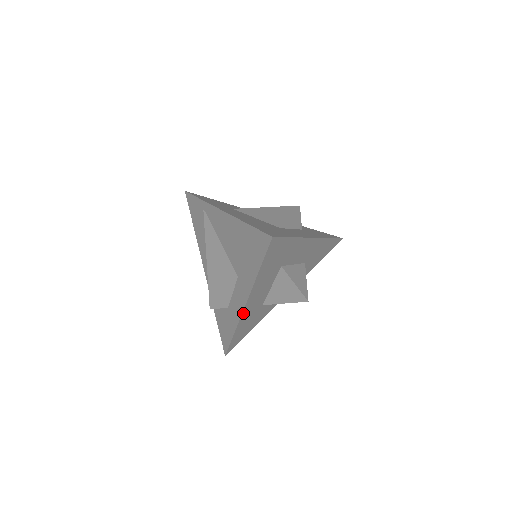
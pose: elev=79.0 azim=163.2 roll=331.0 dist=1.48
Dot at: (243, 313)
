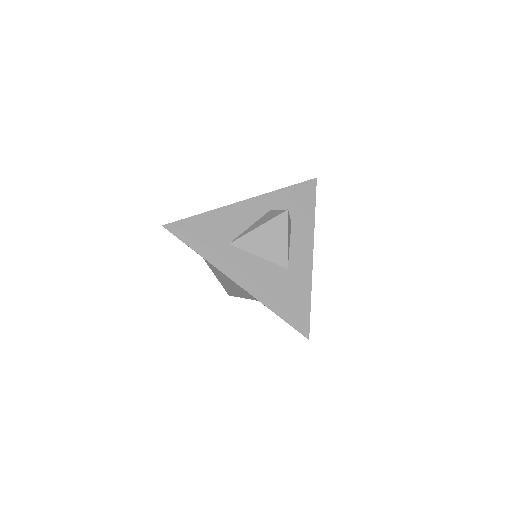
Dot at: occluded
